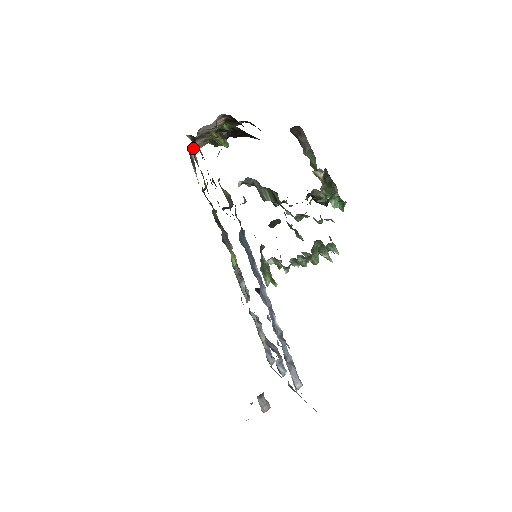
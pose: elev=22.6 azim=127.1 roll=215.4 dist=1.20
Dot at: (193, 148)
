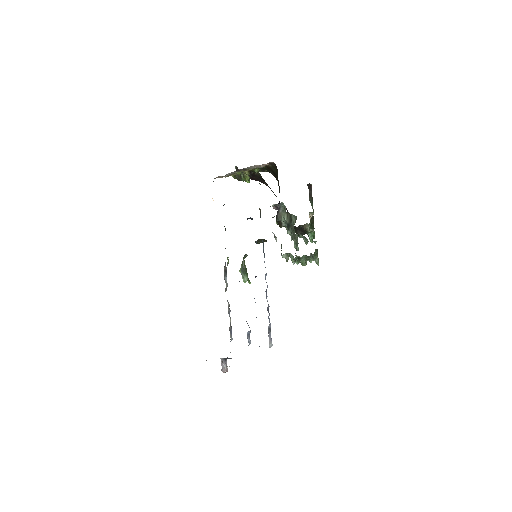
Dot at: occluded
